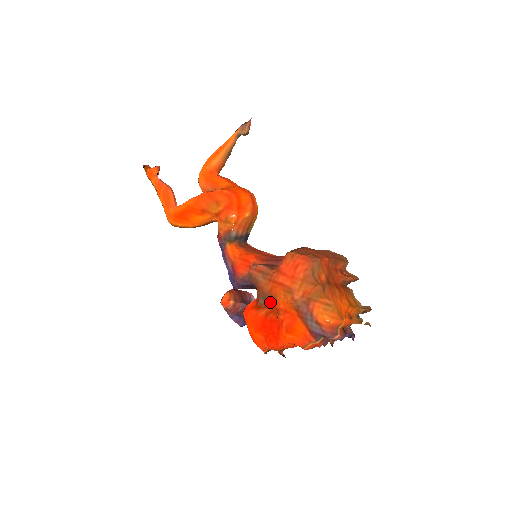
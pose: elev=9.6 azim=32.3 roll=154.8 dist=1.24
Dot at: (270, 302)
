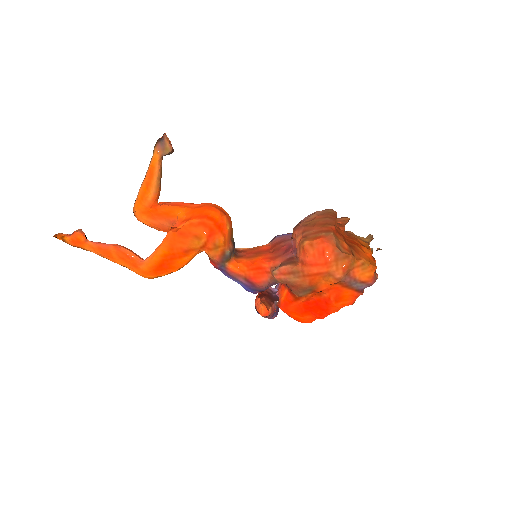
Dot at: (311, 291)
